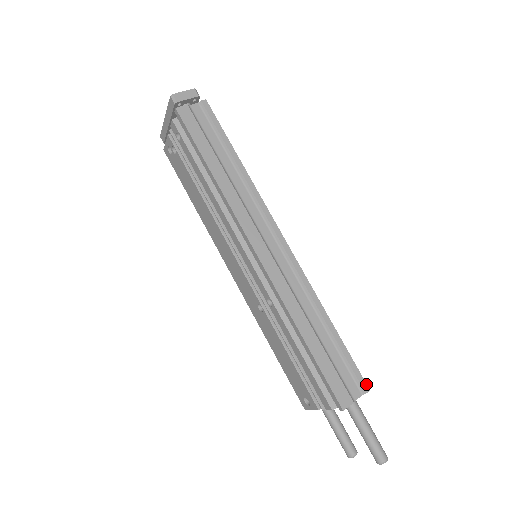
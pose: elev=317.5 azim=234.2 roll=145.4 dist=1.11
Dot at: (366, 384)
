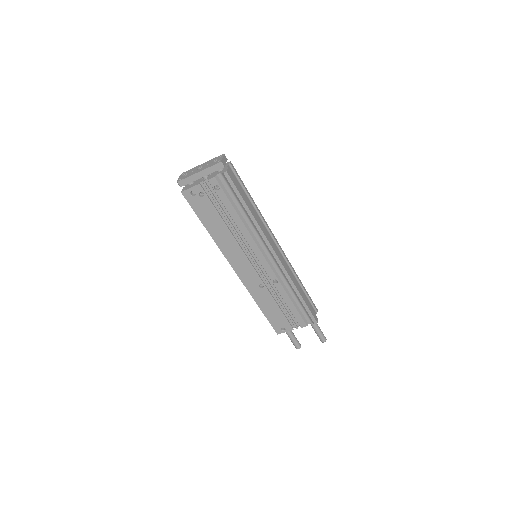
Dot at: occluded
